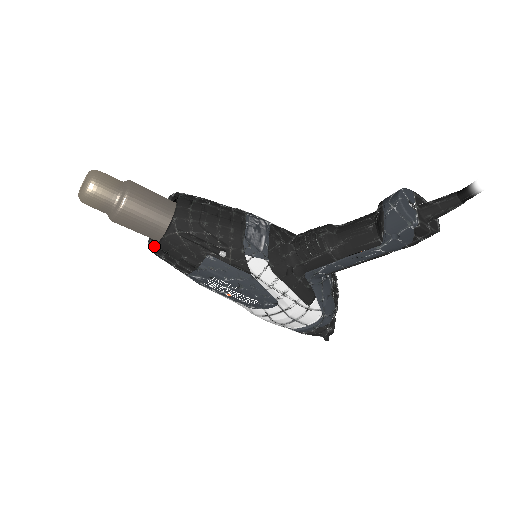
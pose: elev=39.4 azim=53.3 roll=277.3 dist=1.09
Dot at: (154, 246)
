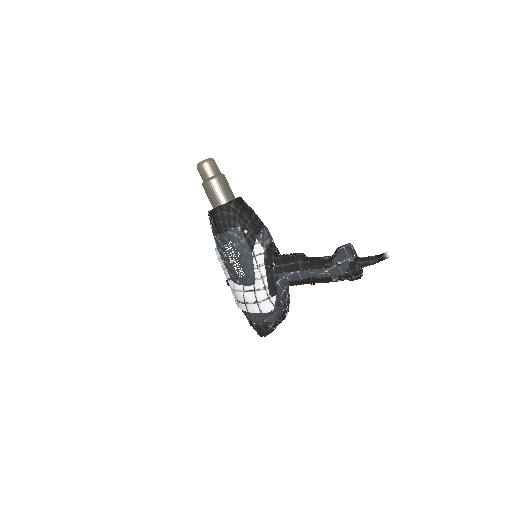
Dot at: (214, 208)
